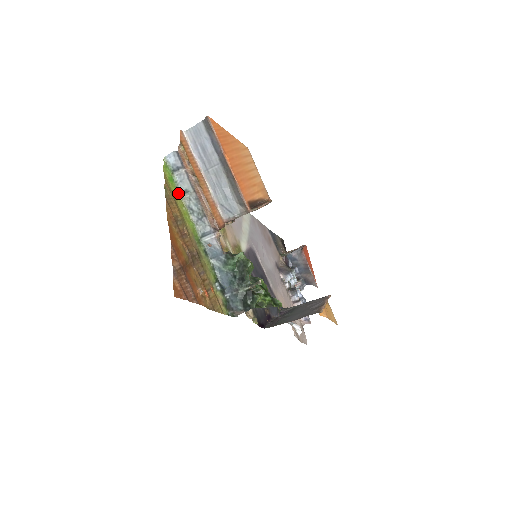
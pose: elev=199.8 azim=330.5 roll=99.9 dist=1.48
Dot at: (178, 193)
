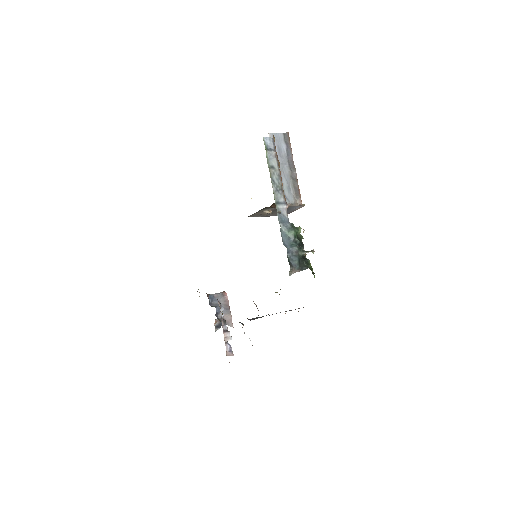
Dot at: (268, 165)
